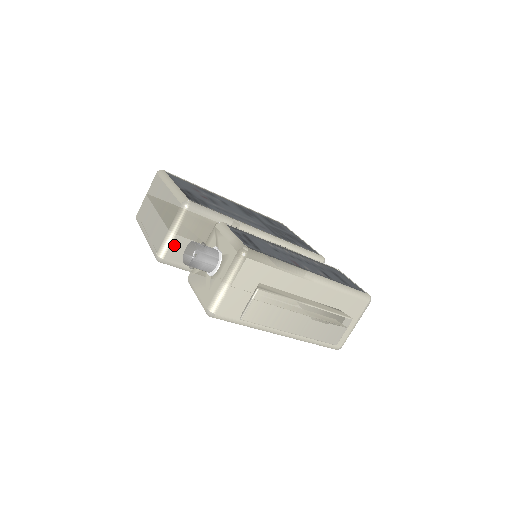
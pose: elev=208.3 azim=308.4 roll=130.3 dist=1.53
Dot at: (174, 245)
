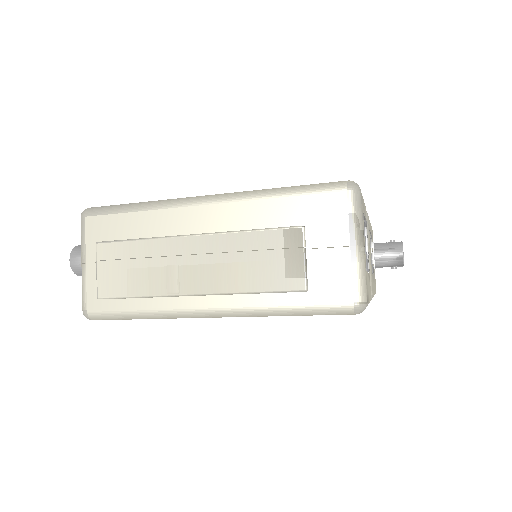
Dot at: occluded
